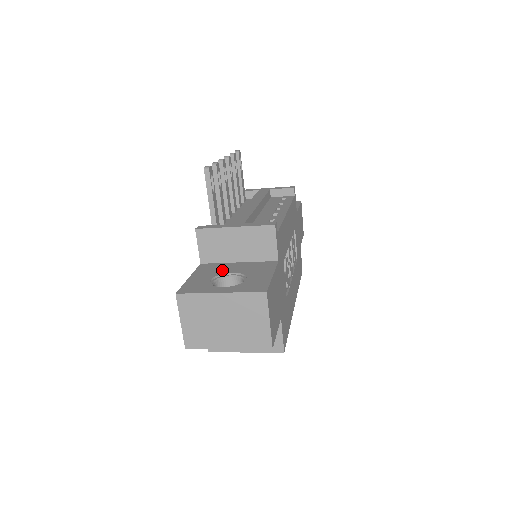
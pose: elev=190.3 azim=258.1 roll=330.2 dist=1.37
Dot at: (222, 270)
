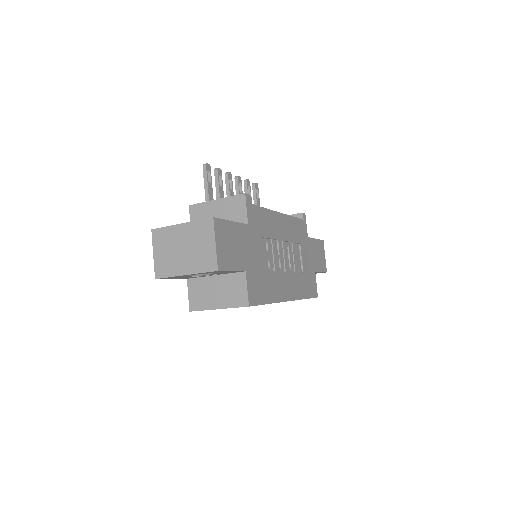
Dot at: occluded
